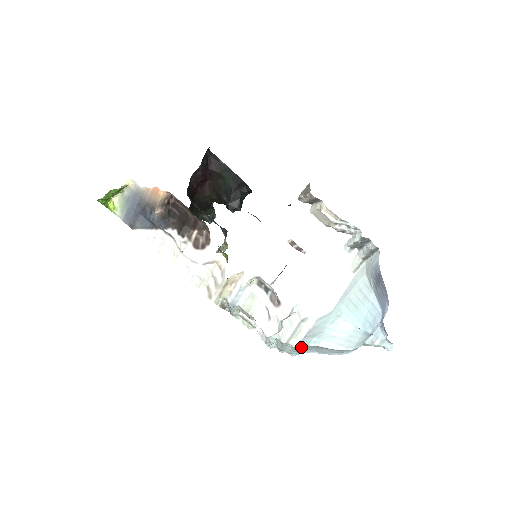
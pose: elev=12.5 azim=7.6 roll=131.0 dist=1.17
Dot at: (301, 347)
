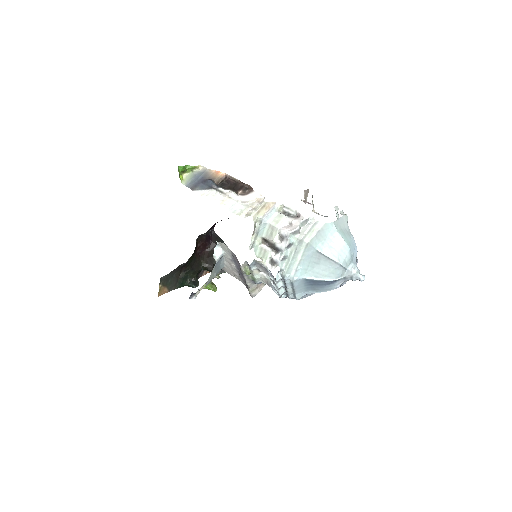
Dot at: (311, 248)
